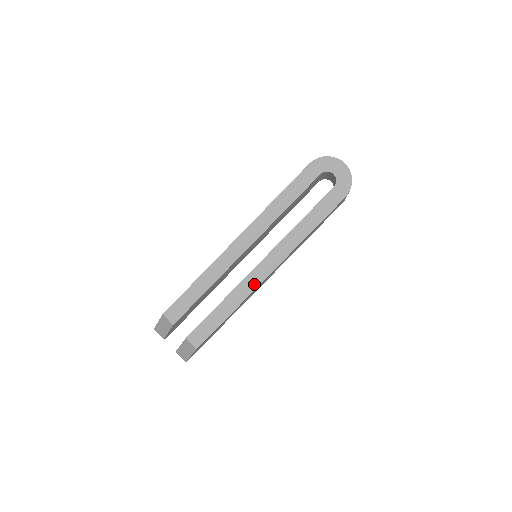
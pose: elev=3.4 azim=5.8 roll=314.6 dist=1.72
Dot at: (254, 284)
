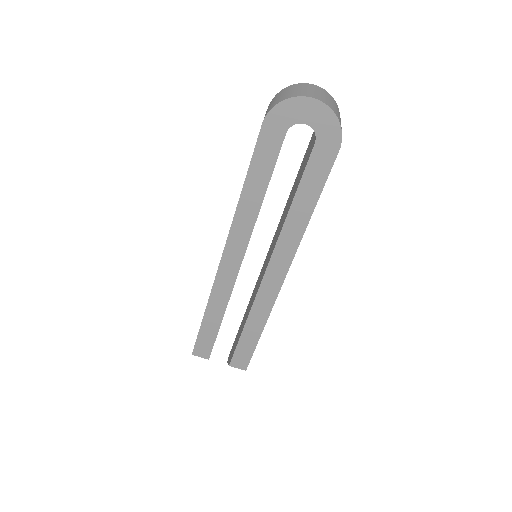
Dot at: (271, 297)
